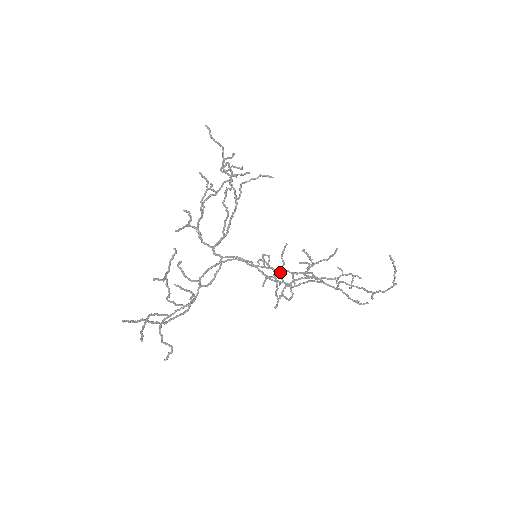
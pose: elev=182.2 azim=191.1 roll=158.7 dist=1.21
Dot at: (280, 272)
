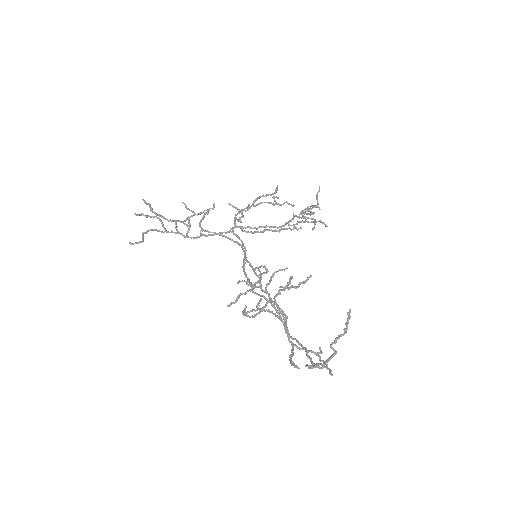
Dot at: occluded
